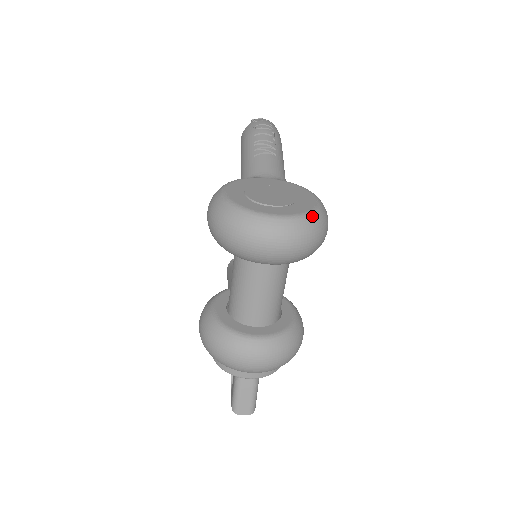
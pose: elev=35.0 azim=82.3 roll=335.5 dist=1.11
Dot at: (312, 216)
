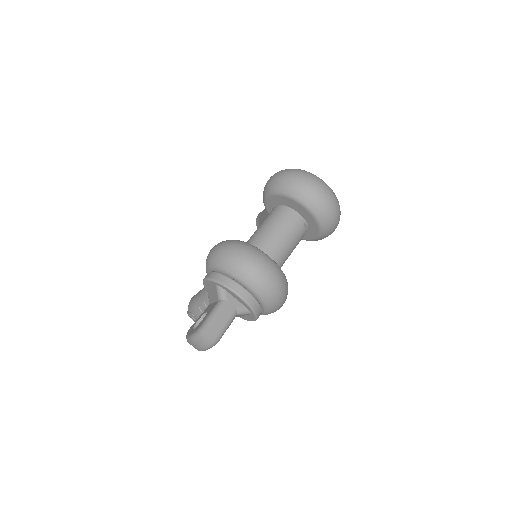
Dot at: occluded
